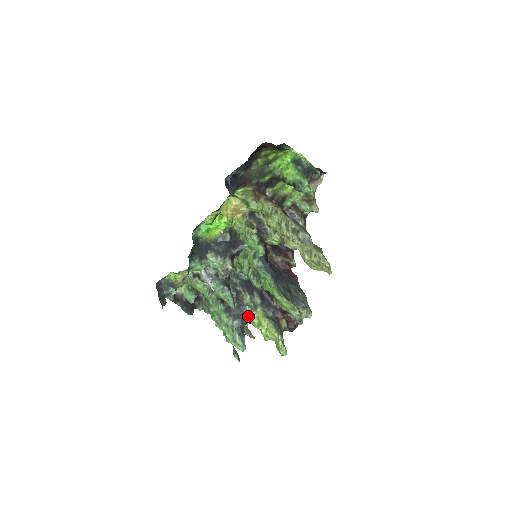
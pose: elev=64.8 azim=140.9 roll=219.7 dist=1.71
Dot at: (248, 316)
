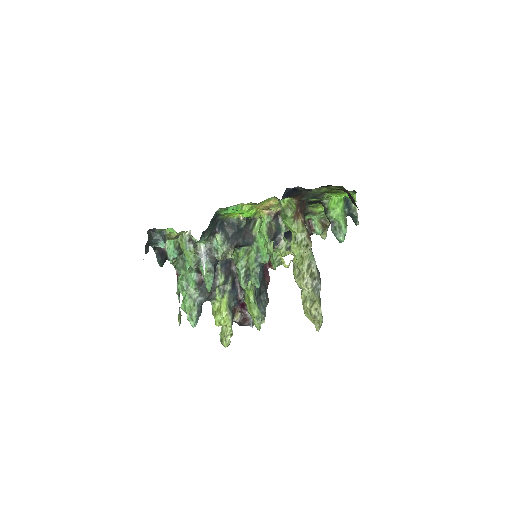
Dot at: (213, 297)
